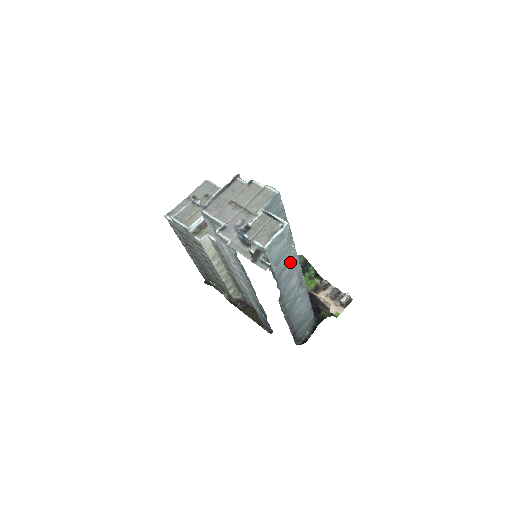
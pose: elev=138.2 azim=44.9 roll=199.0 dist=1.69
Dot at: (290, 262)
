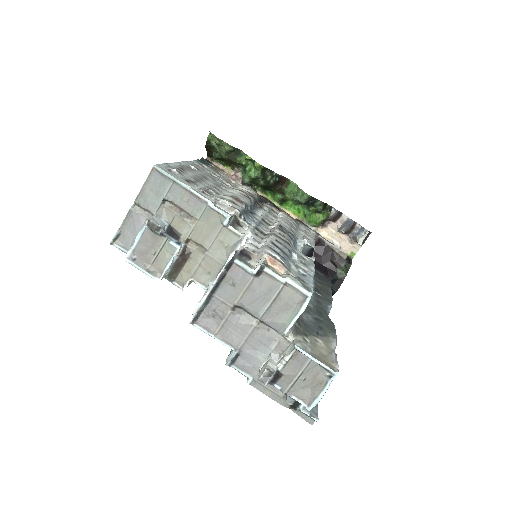
Dot at: occluded
